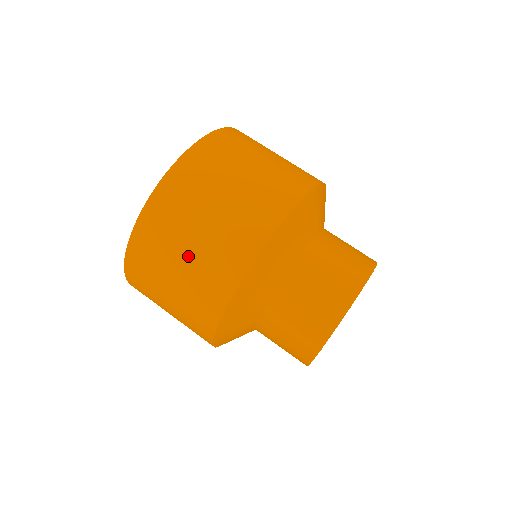
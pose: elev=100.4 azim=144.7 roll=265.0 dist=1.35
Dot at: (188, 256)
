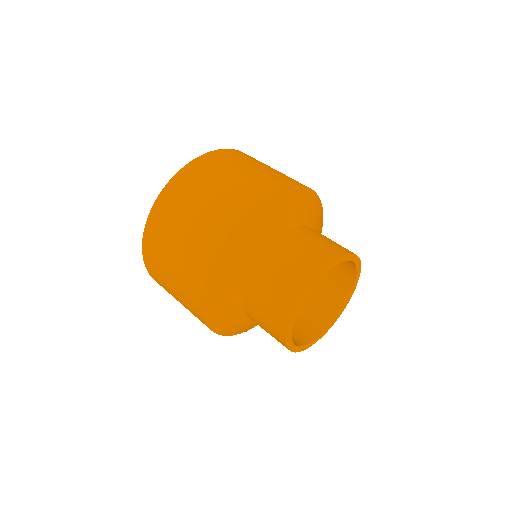
Dot at: (183, 233)
